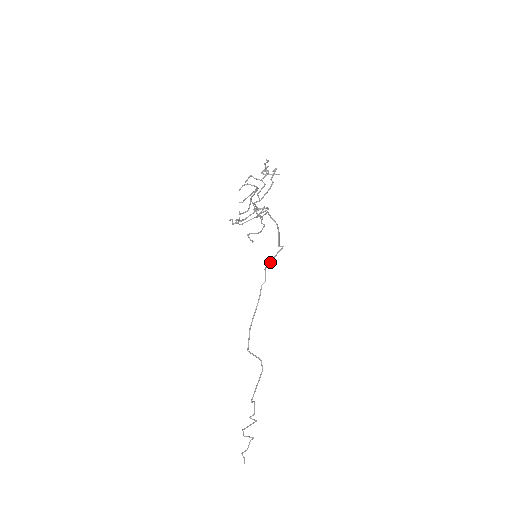
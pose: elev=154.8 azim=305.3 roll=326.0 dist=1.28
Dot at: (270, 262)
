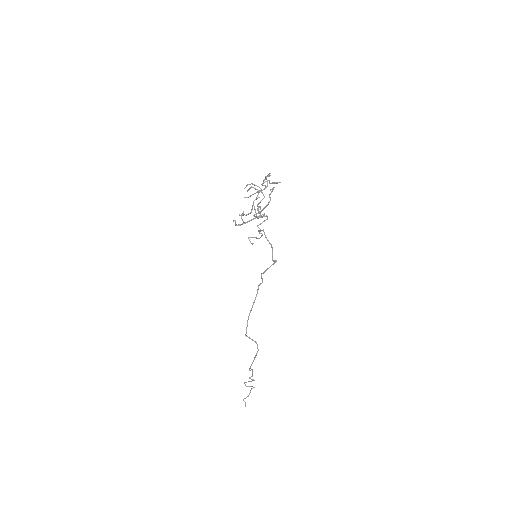
Dot at: (265, 271)
